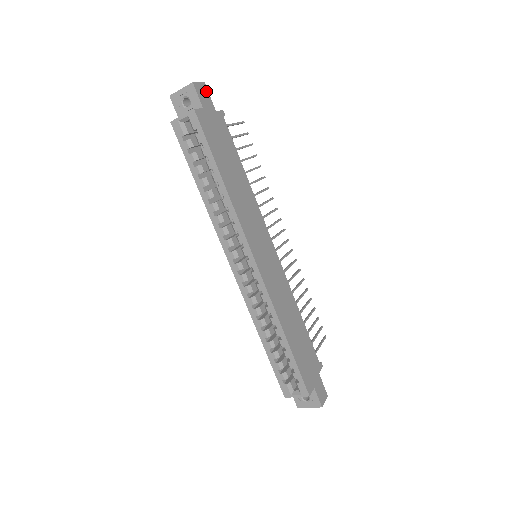
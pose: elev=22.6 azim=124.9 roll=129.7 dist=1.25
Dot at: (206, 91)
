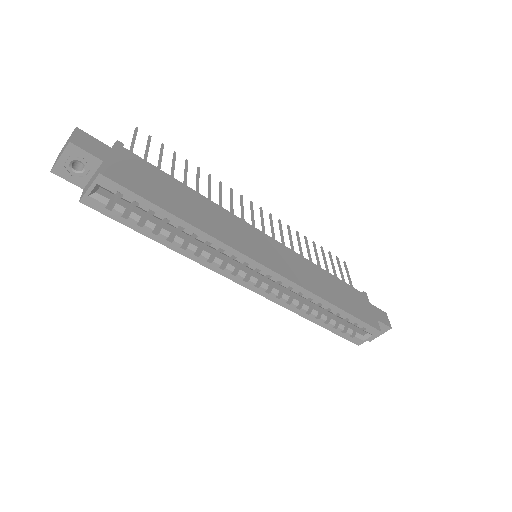
Dot at: (87, 136)
